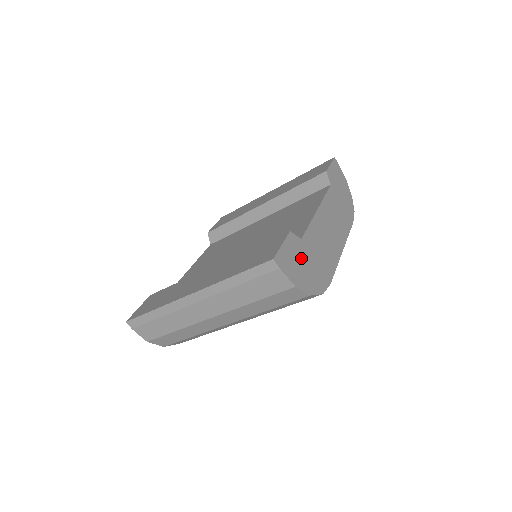
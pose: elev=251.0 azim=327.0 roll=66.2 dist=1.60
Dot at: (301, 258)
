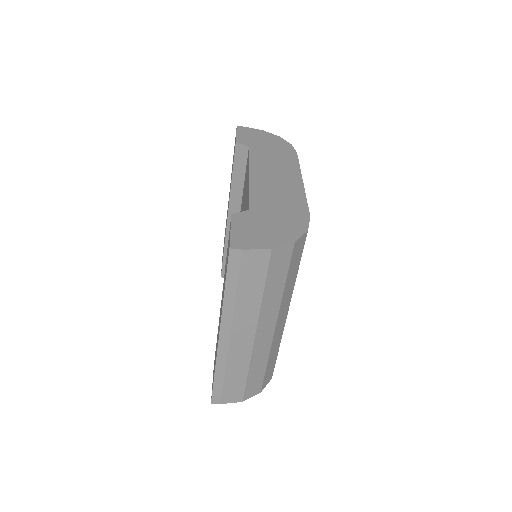
Dot at: (260, 224)
